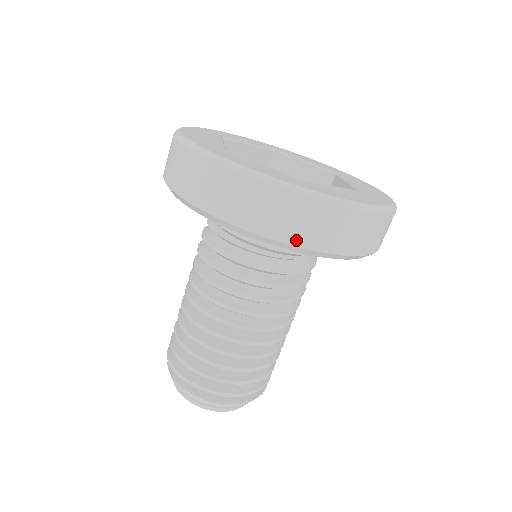
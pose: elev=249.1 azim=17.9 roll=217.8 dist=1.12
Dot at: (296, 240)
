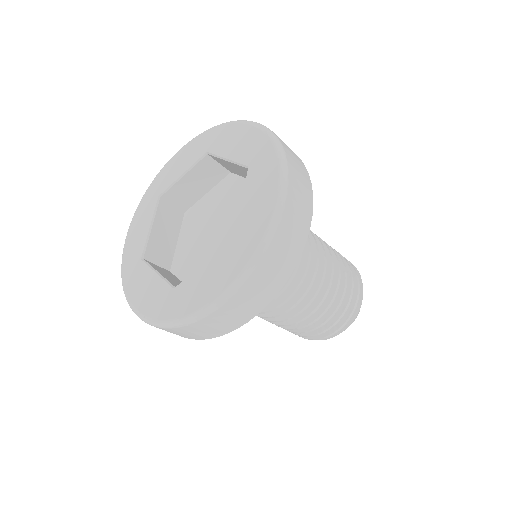
Dot at: (285, 276)
